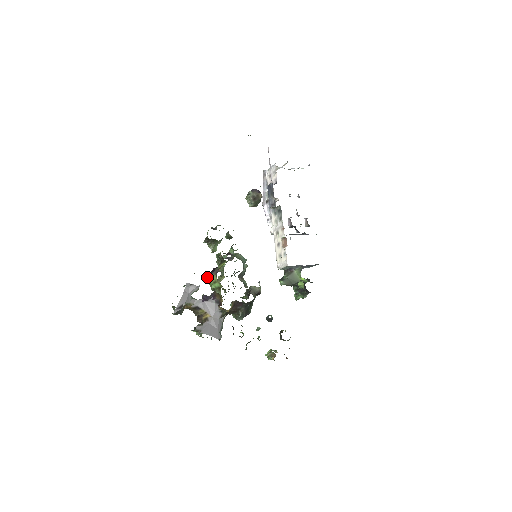
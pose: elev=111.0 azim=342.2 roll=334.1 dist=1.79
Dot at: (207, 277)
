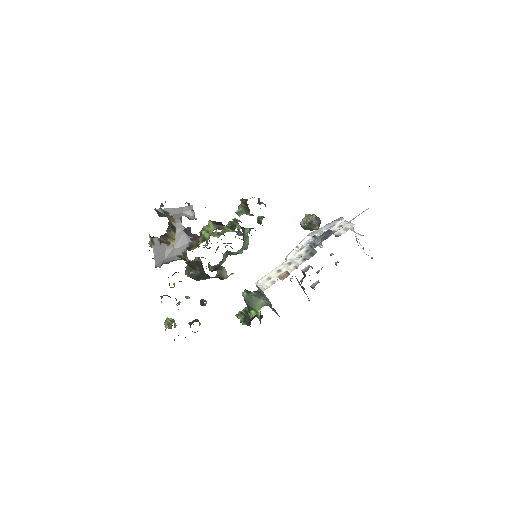
Dot at: (209, 221)
